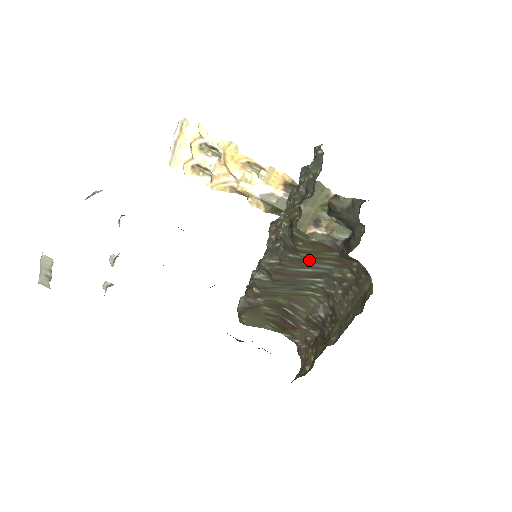
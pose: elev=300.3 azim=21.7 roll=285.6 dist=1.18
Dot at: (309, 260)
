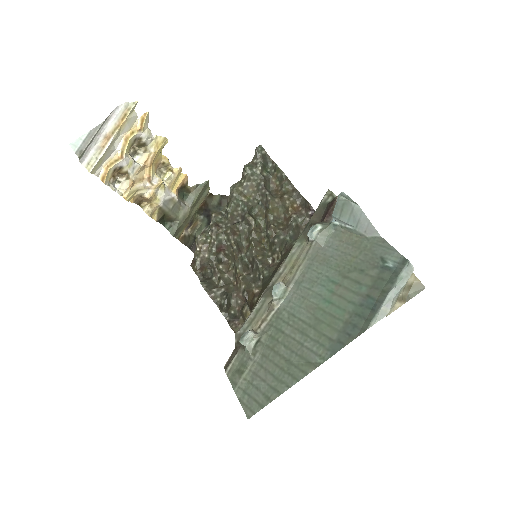
Dot at: occluded
